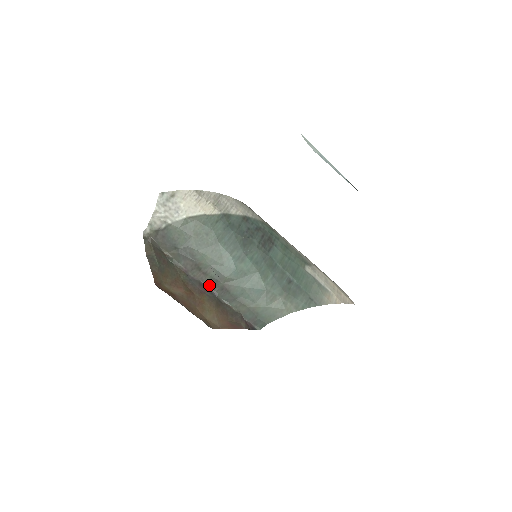
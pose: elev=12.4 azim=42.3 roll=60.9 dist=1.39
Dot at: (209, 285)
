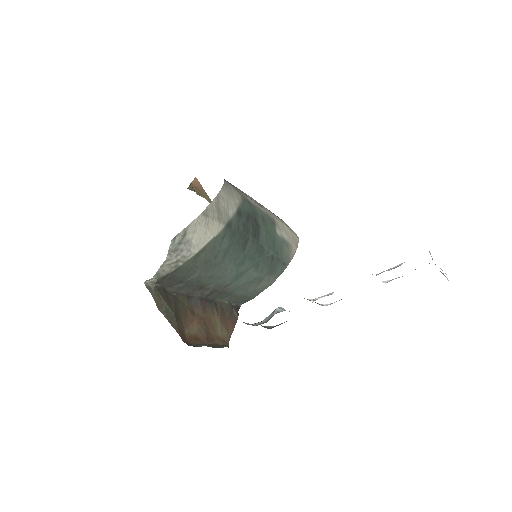
Dot at: (208, 295)
